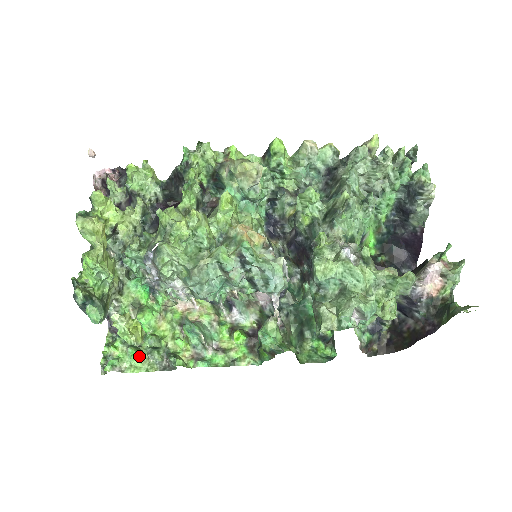
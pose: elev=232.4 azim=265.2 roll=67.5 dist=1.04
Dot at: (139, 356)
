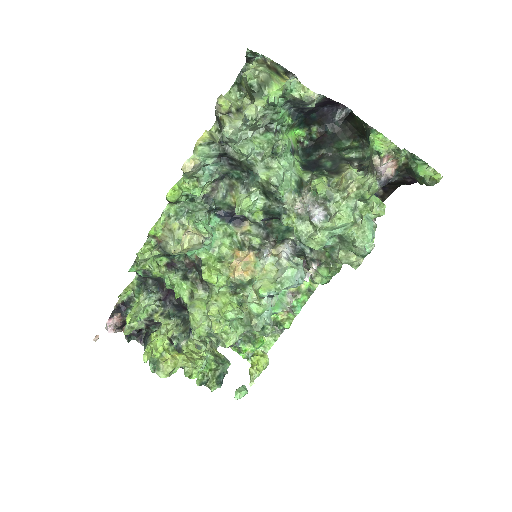
Dot at: (263, 343)
